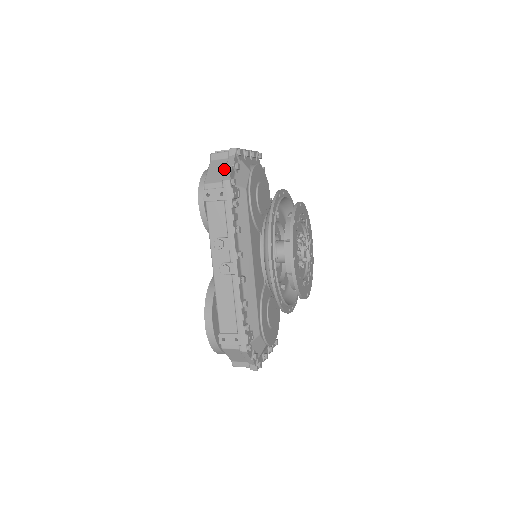
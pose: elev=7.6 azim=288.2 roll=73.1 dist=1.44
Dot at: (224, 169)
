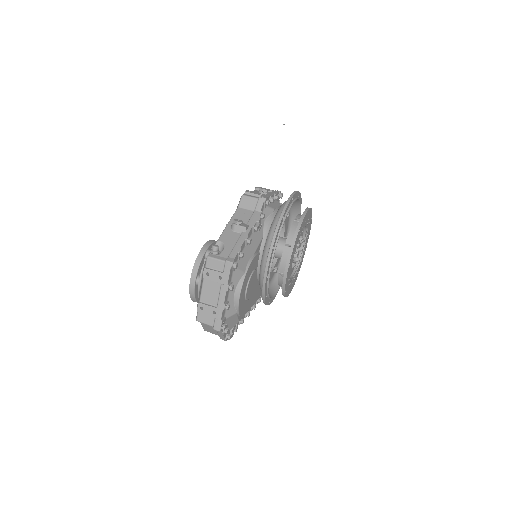
Dot at: (216, 331)
